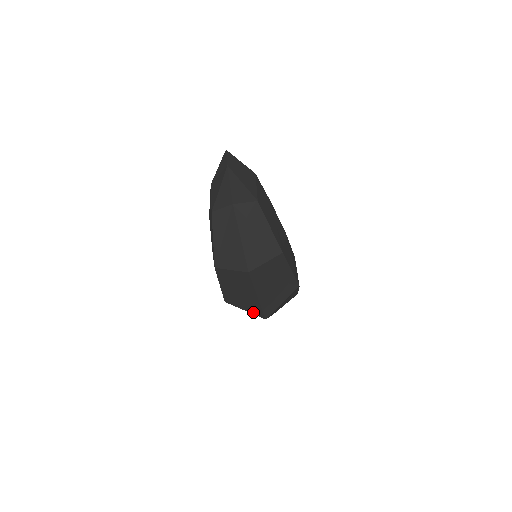
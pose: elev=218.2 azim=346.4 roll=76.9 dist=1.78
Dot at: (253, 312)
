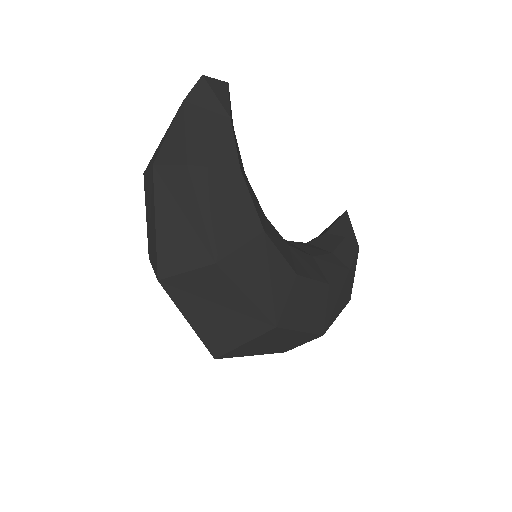
Dot at: occluded
